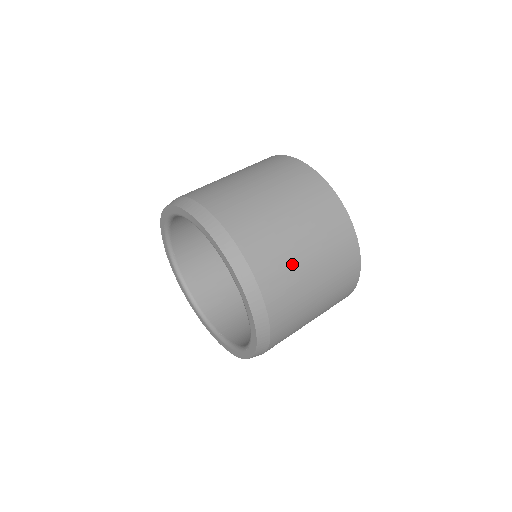
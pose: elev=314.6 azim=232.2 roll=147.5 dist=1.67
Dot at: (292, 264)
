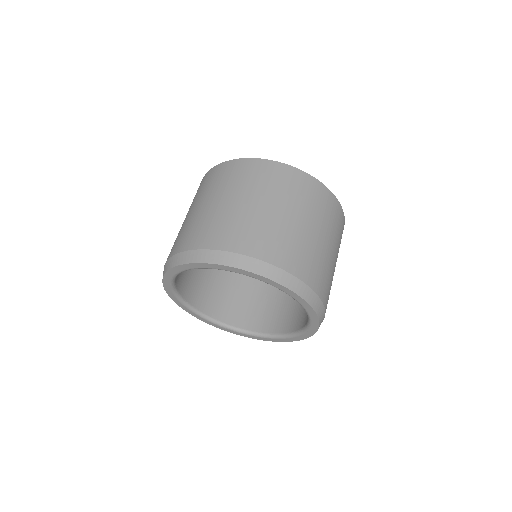
Dot at: (310, 247)
